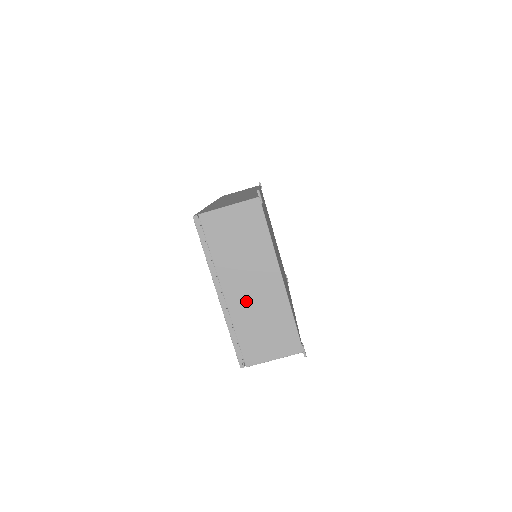
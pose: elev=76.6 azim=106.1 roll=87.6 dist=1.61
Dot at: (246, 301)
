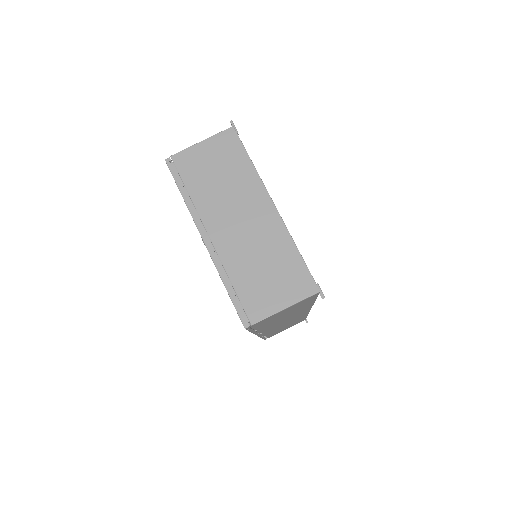
Dot at: (237, 240)
